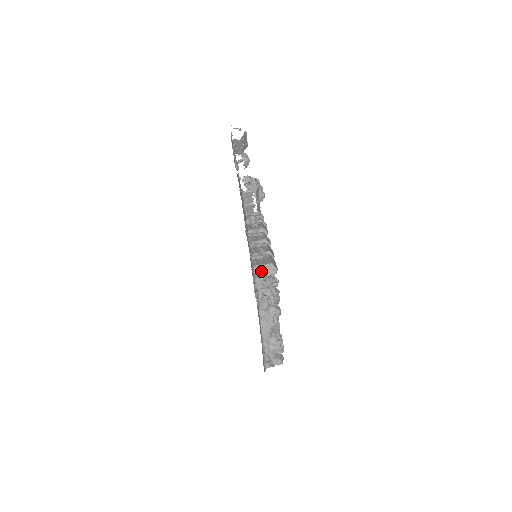
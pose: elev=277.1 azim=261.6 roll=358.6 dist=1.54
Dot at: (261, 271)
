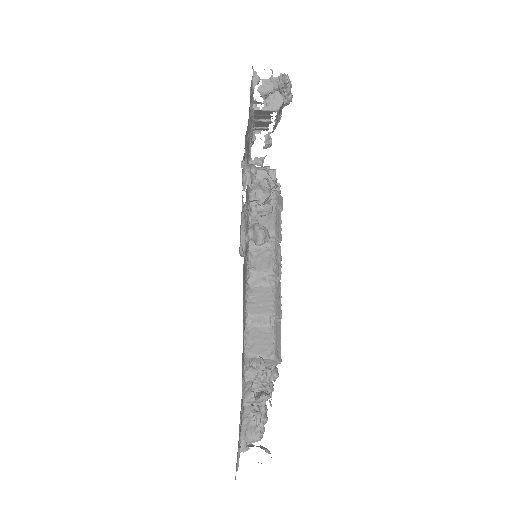
Dot at: occluded
